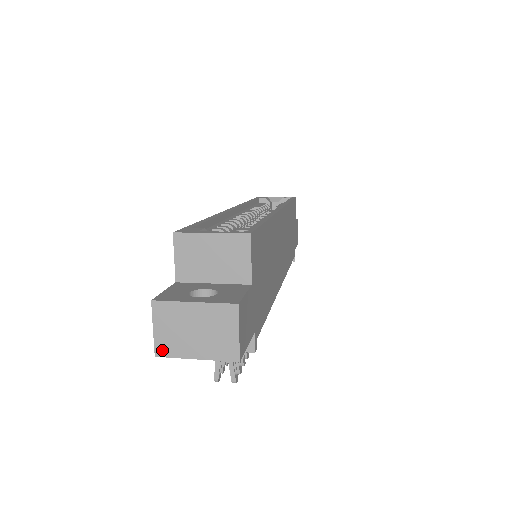
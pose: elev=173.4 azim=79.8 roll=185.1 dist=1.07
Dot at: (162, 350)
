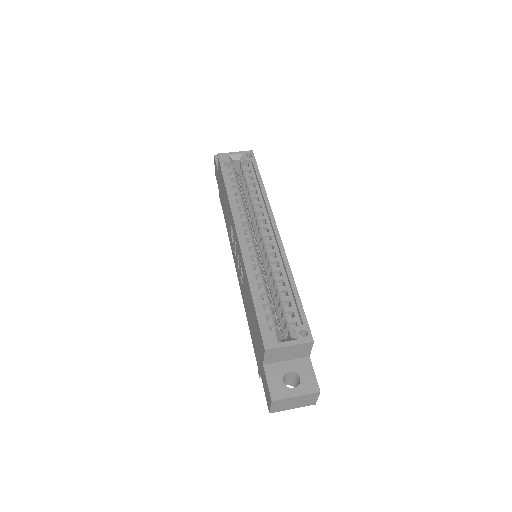
Dot at: (274, 411)
